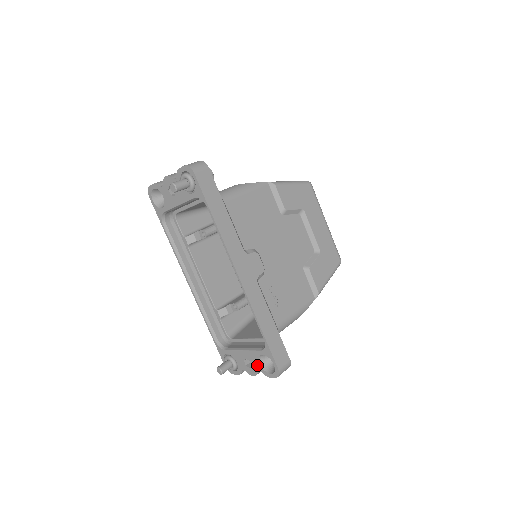
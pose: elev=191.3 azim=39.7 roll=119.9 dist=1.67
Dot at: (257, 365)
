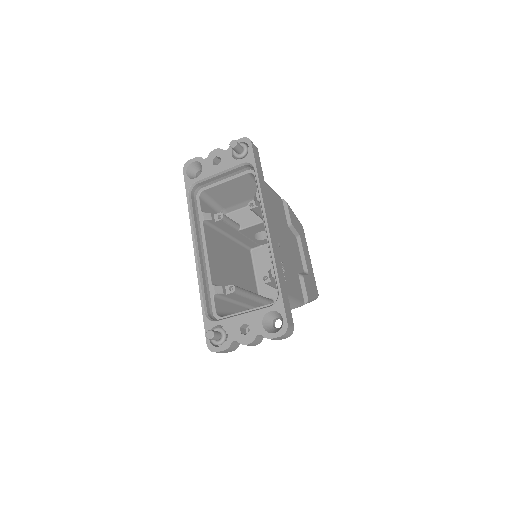
Dot at: (258, 327)
